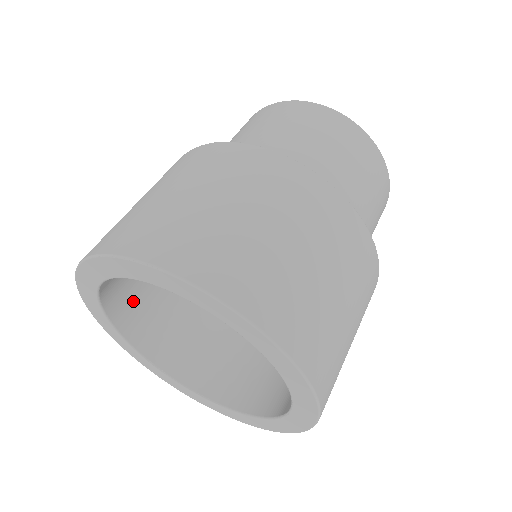
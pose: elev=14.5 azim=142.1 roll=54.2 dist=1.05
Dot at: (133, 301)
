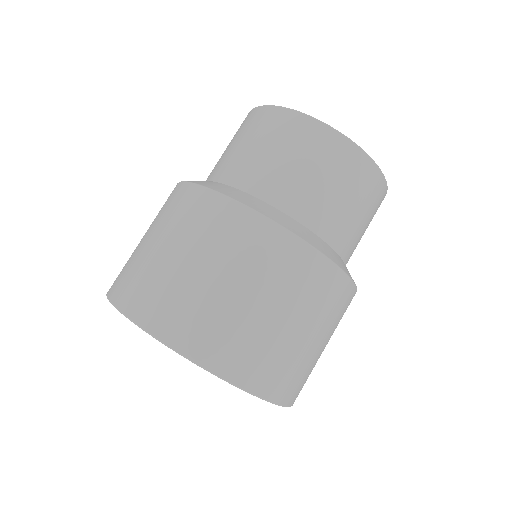
Dot at: occluded
